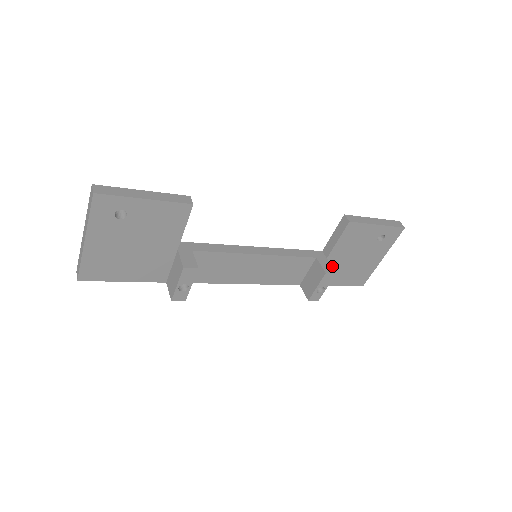
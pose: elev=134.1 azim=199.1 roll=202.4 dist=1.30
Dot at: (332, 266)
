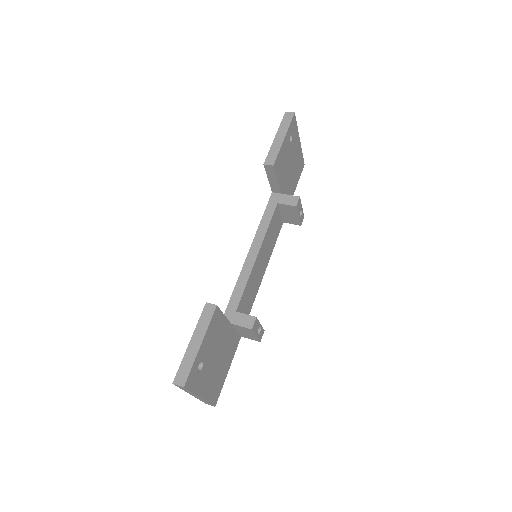
Dot at: (286, 190)
